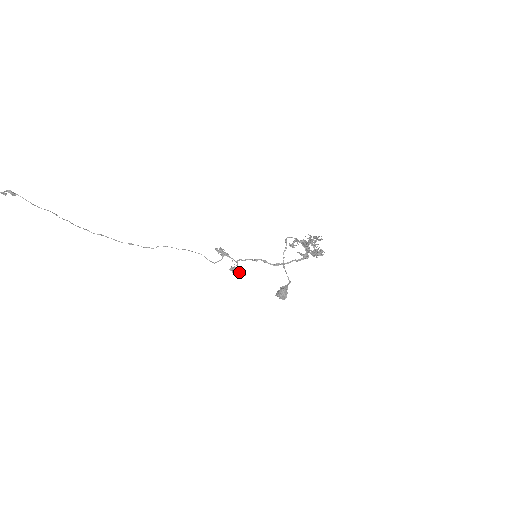
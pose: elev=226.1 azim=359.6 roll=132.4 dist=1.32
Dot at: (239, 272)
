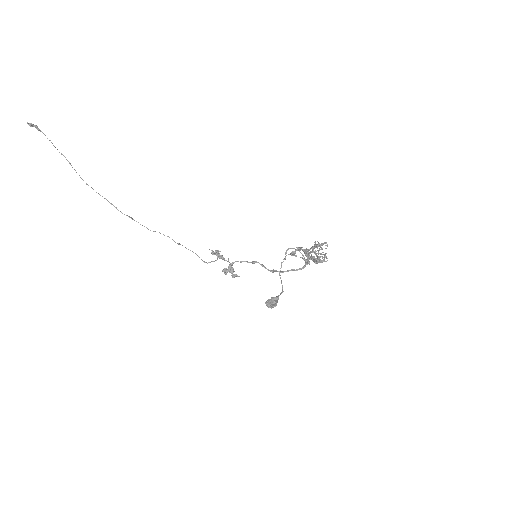
Dot at: (233, 272)
